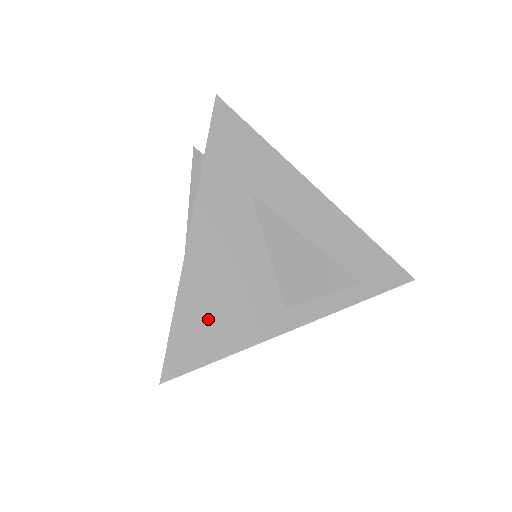
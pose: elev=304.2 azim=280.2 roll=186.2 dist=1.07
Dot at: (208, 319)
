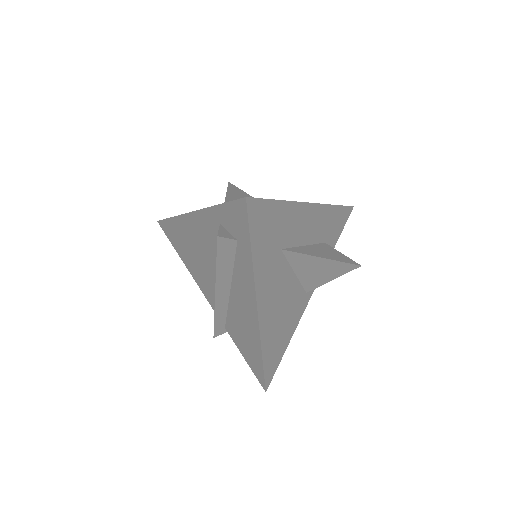
Dot at: (277, 342)
